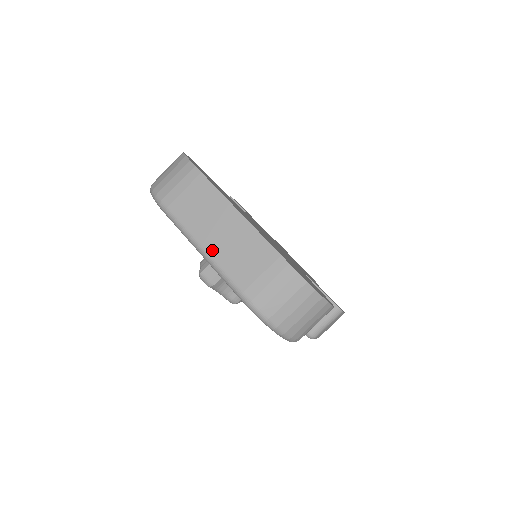
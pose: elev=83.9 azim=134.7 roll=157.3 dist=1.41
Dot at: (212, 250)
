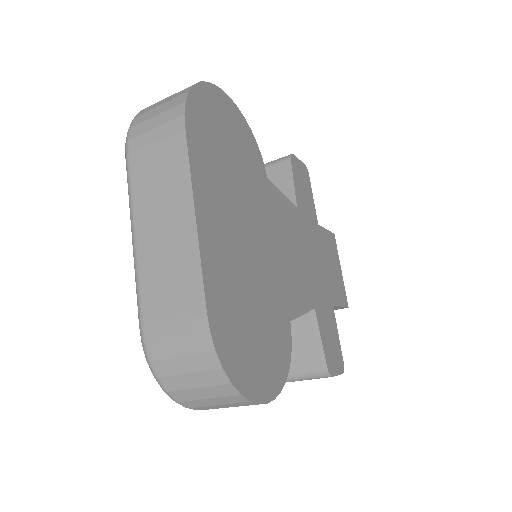
Dot at: (141, 246)
